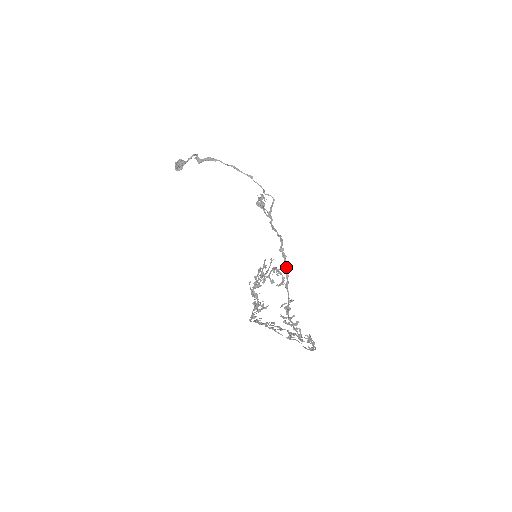
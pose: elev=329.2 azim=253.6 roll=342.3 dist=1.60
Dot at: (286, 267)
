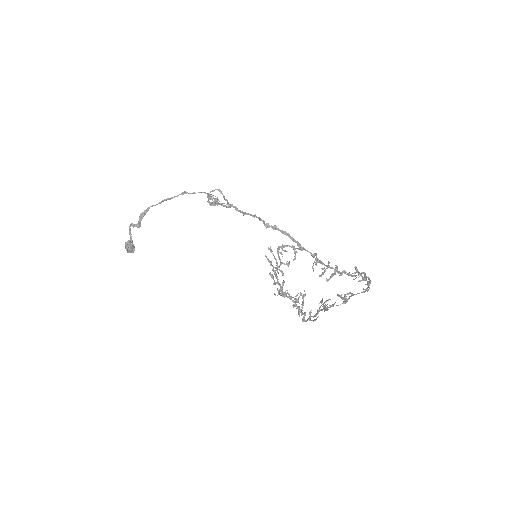
Dot at: (284, 234)
